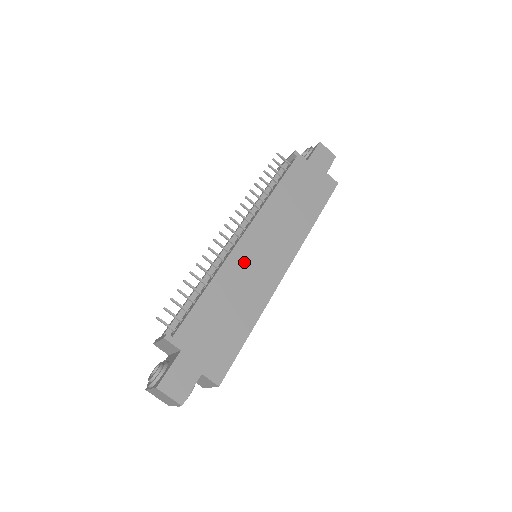
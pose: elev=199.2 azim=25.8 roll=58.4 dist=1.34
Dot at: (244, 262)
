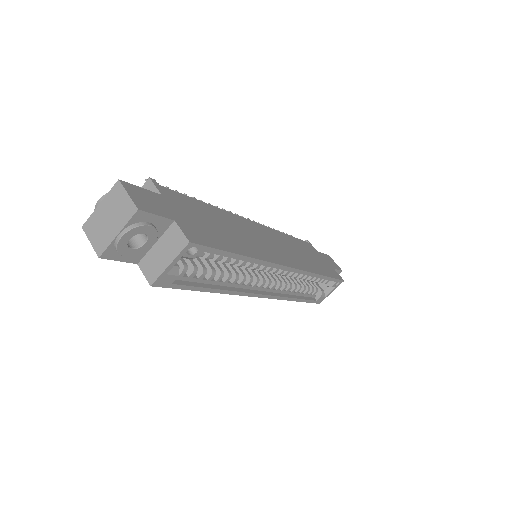
Dot at: (249, 228)
